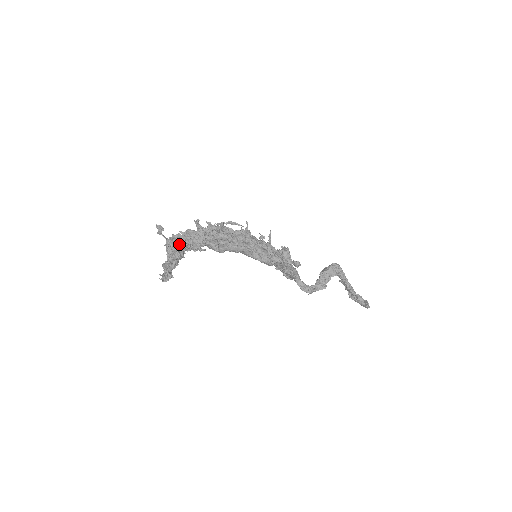
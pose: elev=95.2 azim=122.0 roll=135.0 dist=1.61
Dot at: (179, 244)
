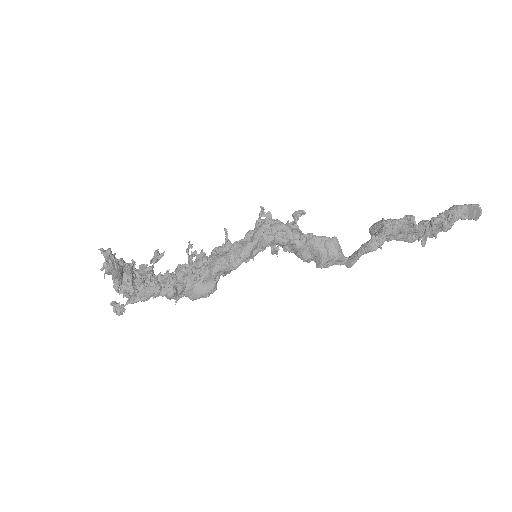
Dot at: occluded
